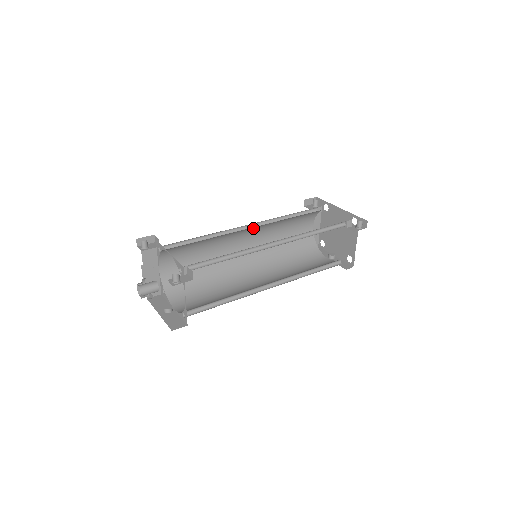
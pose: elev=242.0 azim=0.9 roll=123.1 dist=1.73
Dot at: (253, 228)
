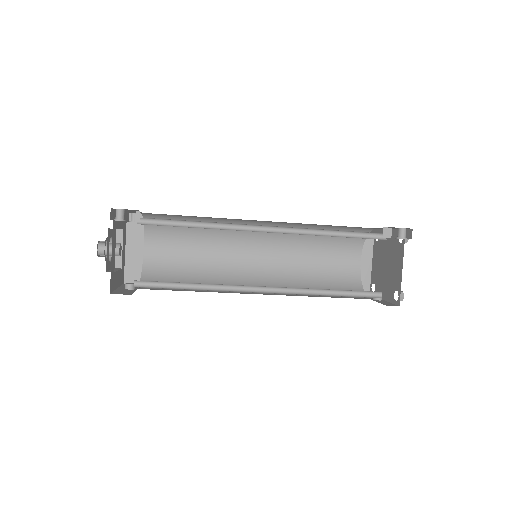
Dot at: occluded
